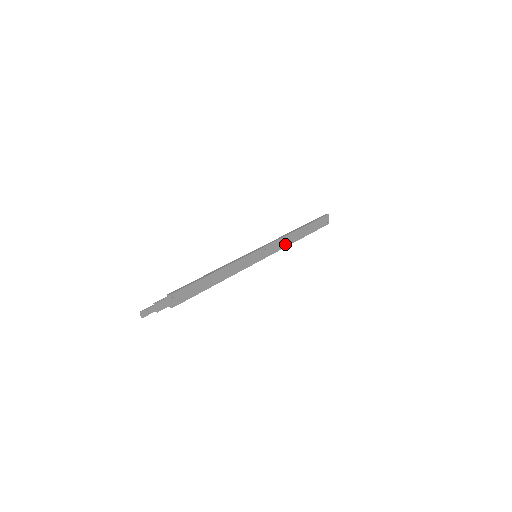
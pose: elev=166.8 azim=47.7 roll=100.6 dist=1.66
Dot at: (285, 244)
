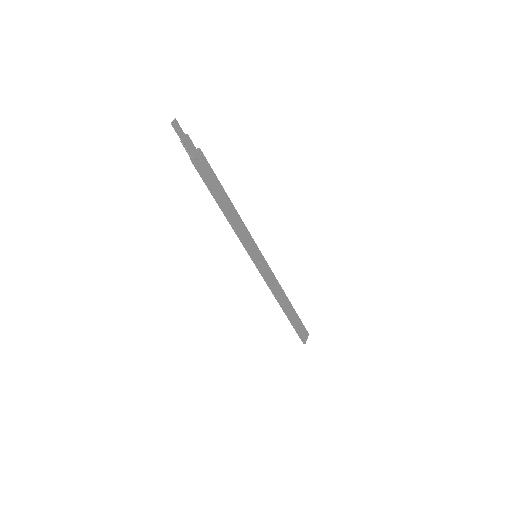
Dot at: (276, 291)
